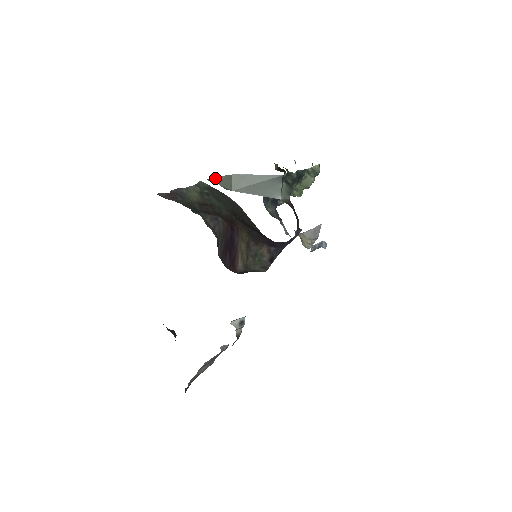
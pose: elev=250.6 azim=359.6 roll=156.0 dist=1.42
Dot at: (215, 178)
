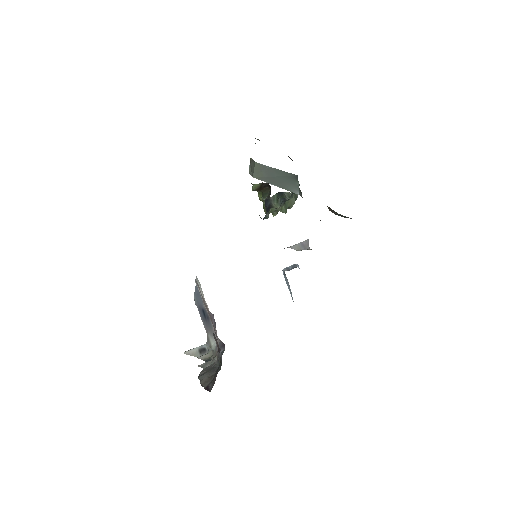
Dot at: occluded
